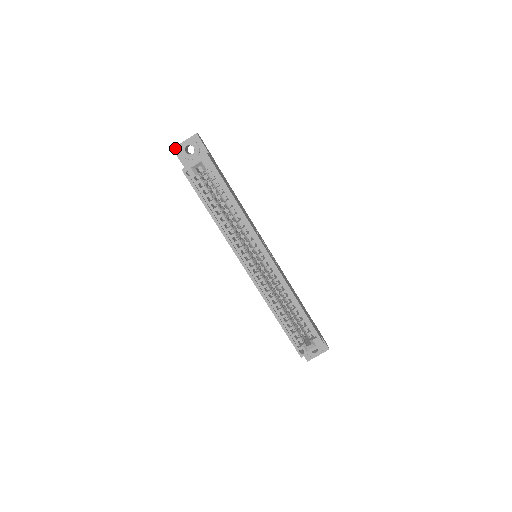
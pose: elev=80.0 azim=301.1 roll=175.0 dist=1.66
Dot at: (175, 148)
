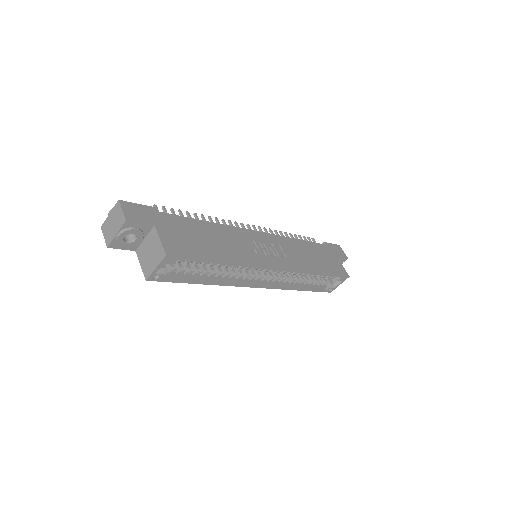
Dot at: (110, 245)
